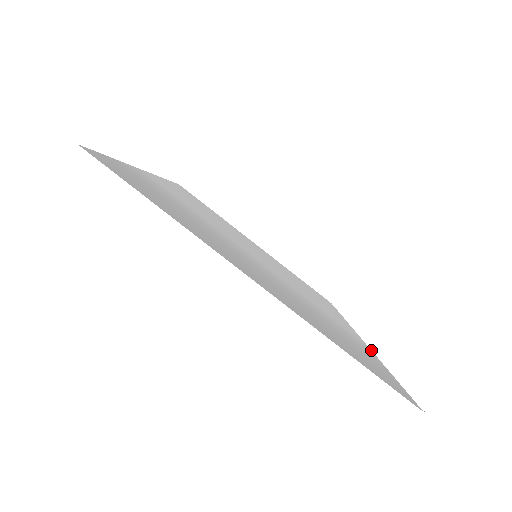
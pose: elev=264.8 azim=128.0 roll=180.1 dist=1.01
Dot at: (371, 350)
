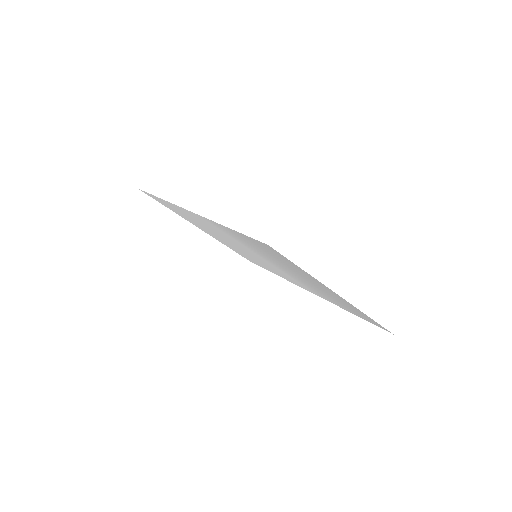
Dot at: occluded
